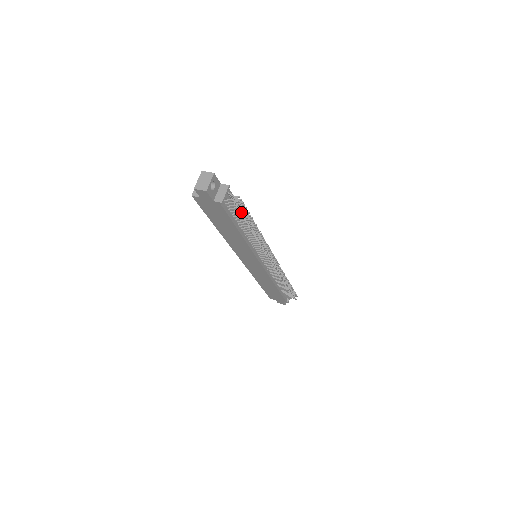
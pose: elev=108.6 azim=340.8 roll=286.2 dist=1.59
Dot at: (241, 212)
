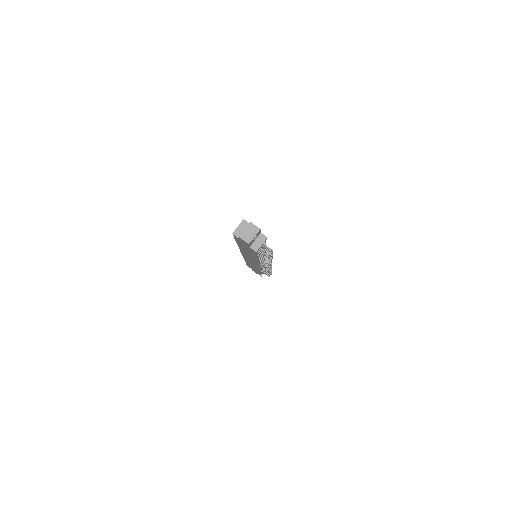
Dot at: (267, 255)
